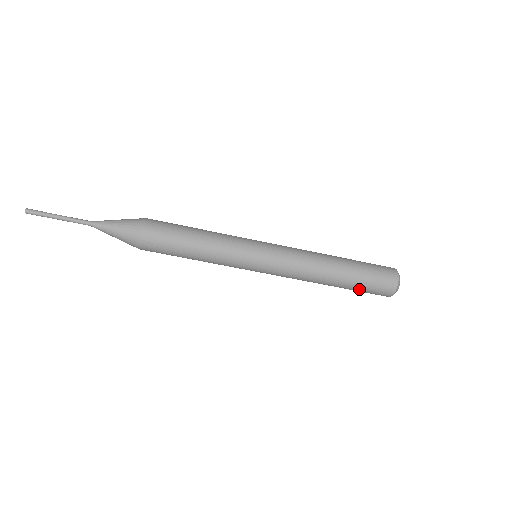
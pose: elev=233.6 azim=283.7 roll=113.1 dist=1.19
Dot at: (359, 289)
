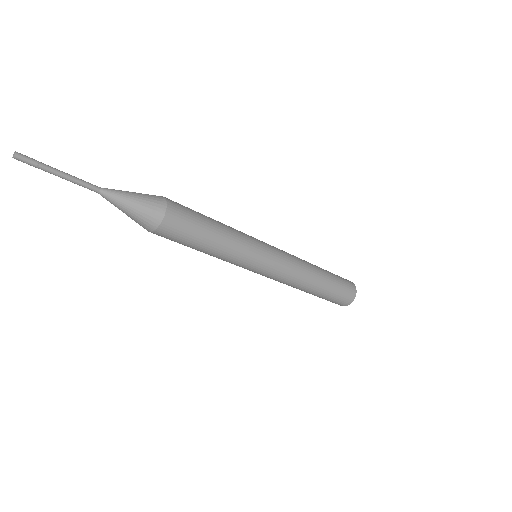
Dot at: (324, 298)
